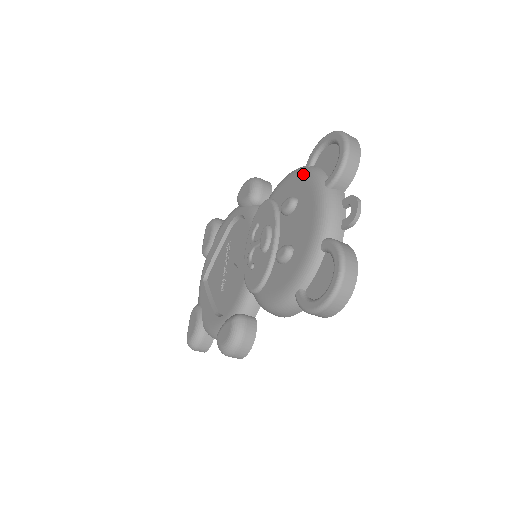
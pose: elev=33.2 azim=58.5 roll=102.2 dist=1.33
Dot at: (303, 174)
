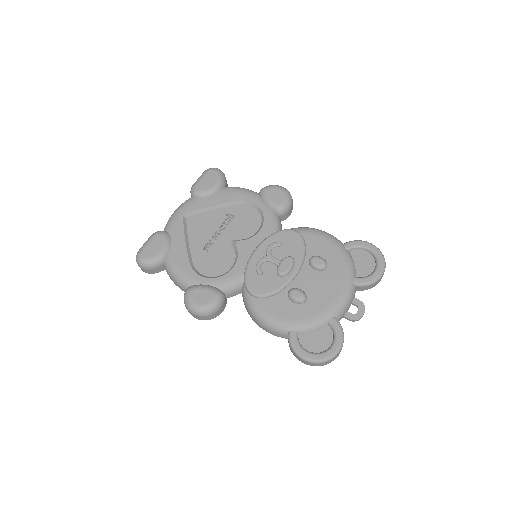
Dot at: (341, 252)
